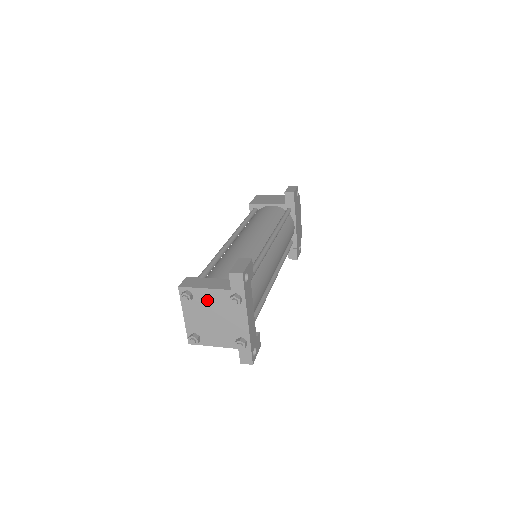
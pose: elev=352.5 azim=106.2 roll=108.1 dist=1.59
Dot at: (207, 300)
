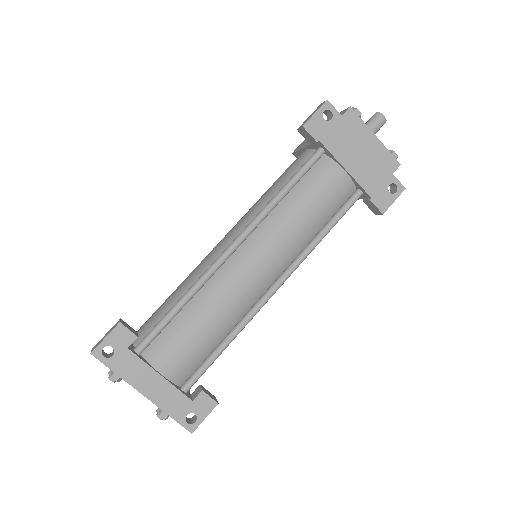
Dot at: occluded
